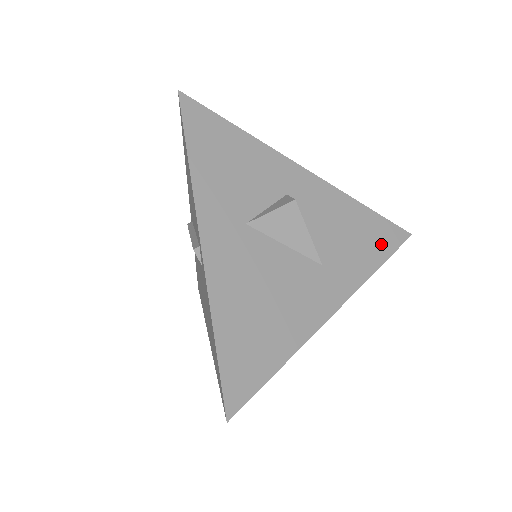
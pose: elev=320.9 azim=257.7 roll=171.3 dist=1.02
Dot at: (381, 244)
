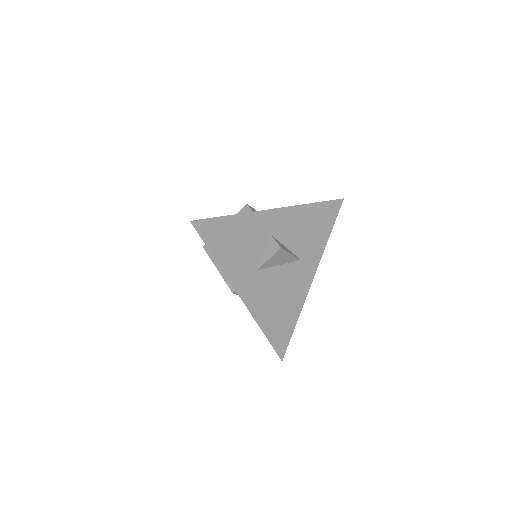
Dot at: (328, 220)
